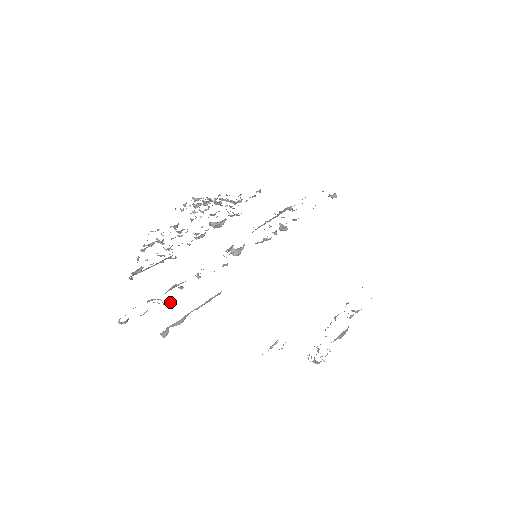
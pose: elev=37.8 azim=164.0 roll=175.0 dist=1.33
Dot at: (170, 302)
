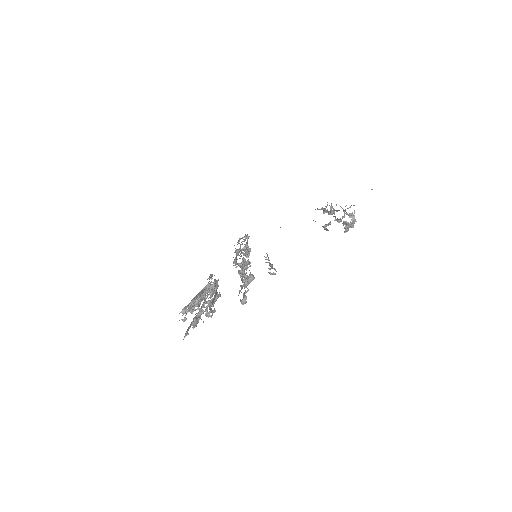
Dot at: (251, 274)
